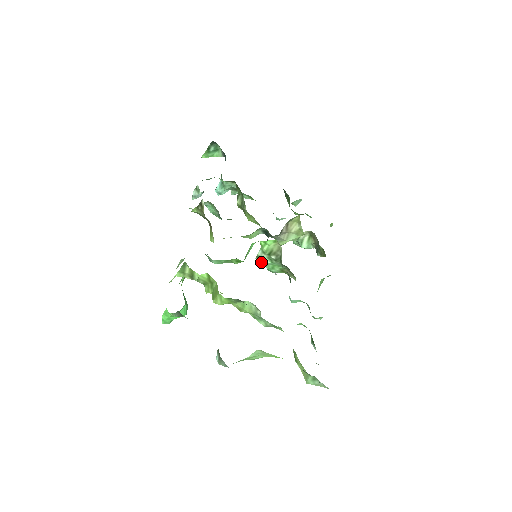
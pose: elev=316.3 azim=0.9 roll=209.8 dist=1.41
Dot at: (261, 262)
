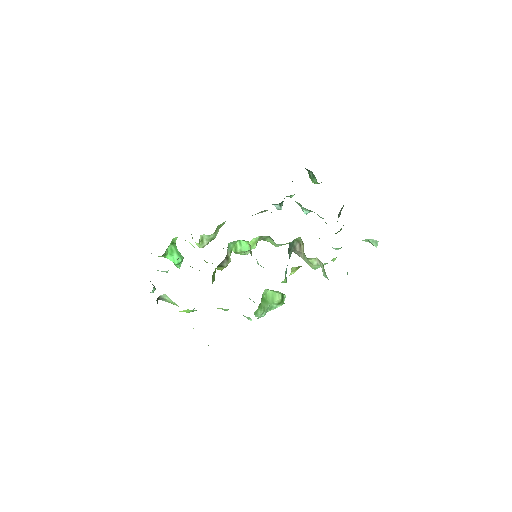
Dot at: (257, 262)
